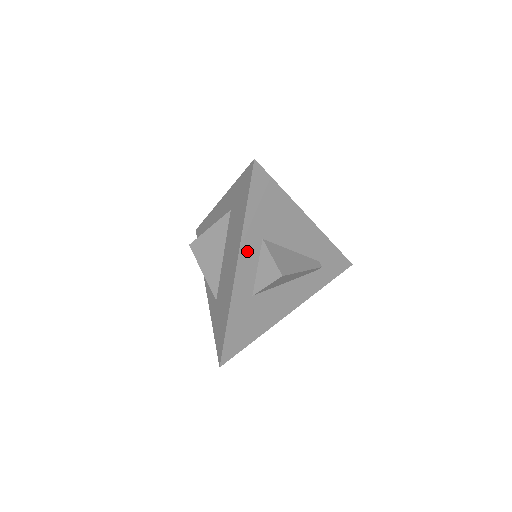
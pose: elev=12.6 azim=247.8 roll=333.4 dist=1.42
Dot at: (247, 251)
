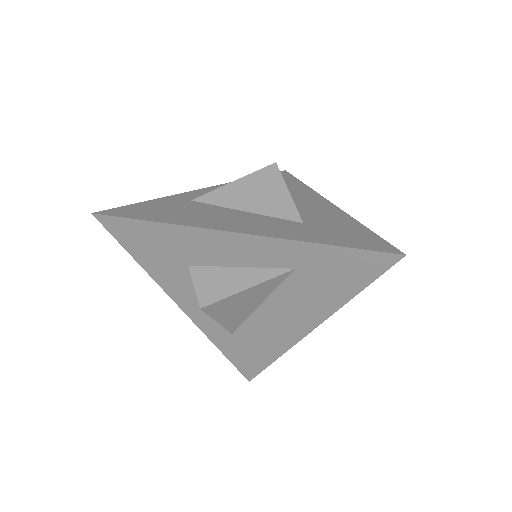
Dot at: occluded
